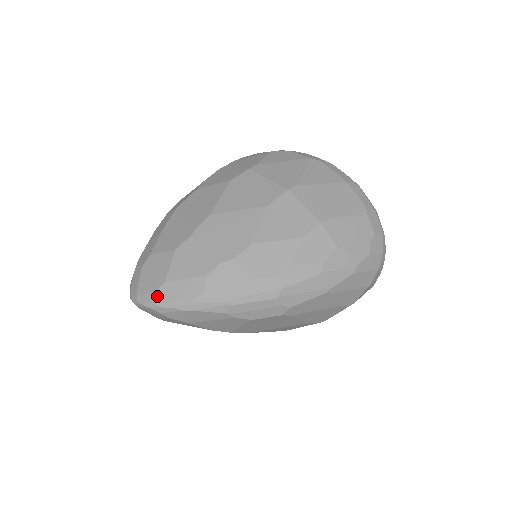
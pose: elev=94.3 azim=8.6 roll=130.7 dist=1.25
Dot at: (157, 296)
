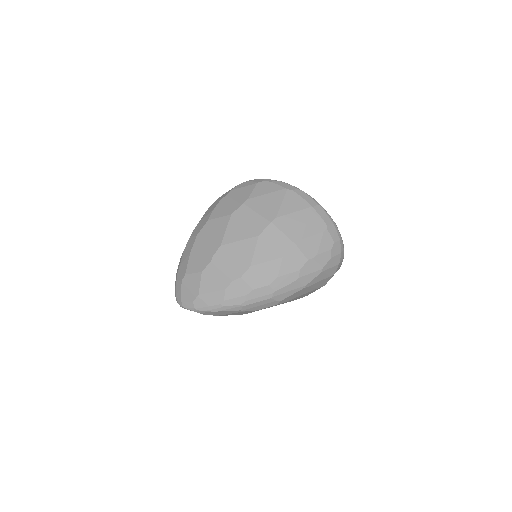
Dot at: (195, 304)
